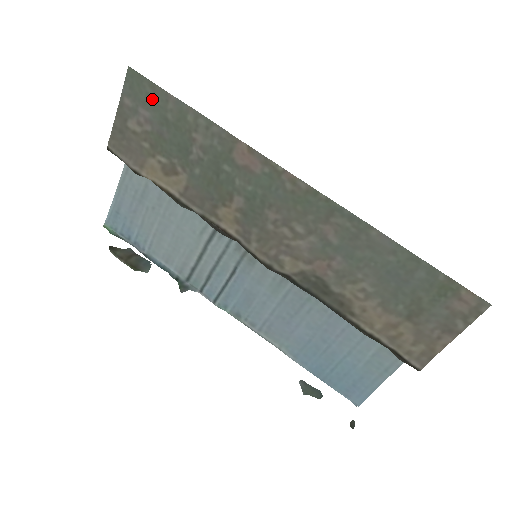
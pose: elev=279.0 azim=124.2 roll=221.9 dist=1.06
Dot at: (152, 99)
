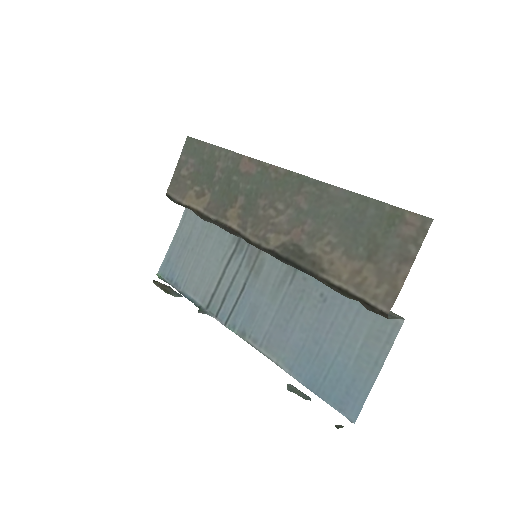
Dot at: (197, 150)
